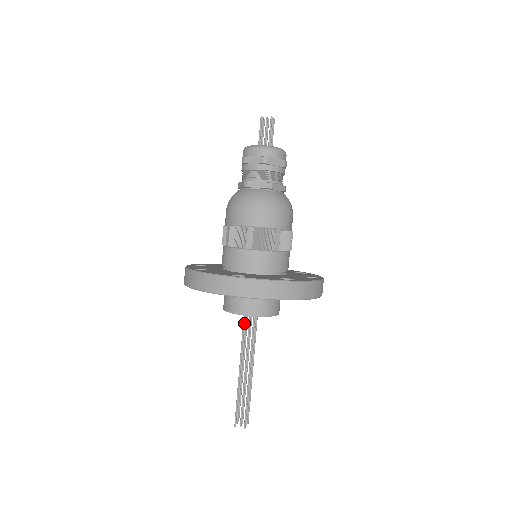
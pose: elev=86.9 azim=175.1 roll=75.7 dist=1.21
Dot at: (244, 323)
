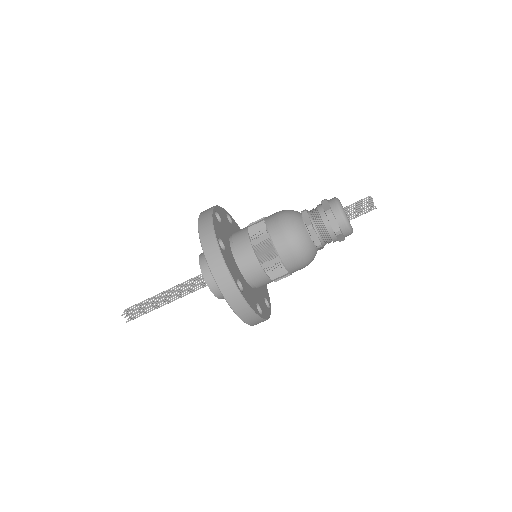
Dot at: (200, 279)
